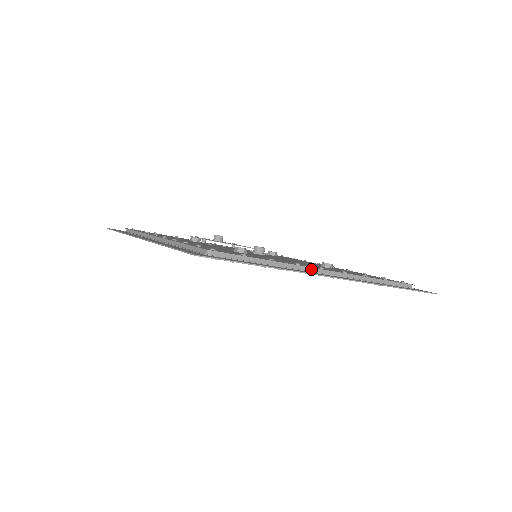
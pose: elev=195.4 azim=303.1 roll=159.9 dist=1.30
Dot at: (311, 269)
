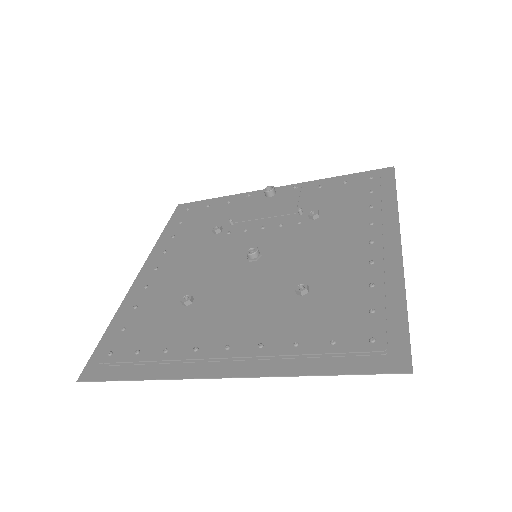
Dot at: (205, 357)
